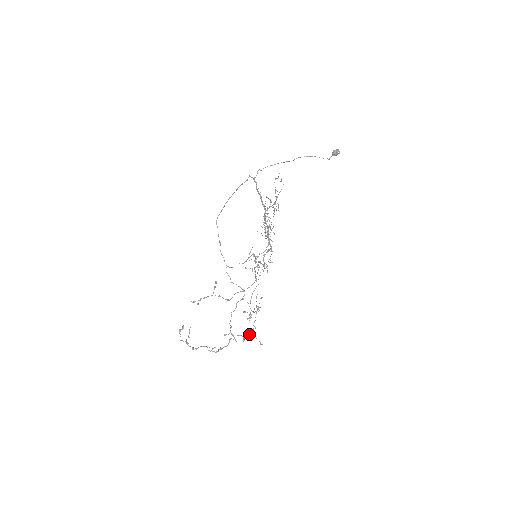
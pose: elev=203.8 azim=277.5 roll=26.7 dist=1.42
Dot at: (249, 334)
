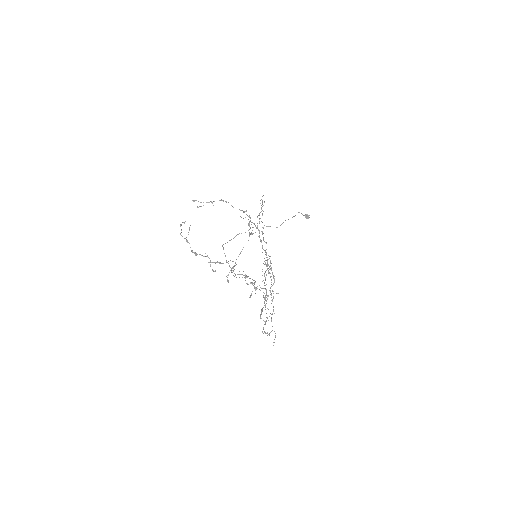
Dot at: occluded
